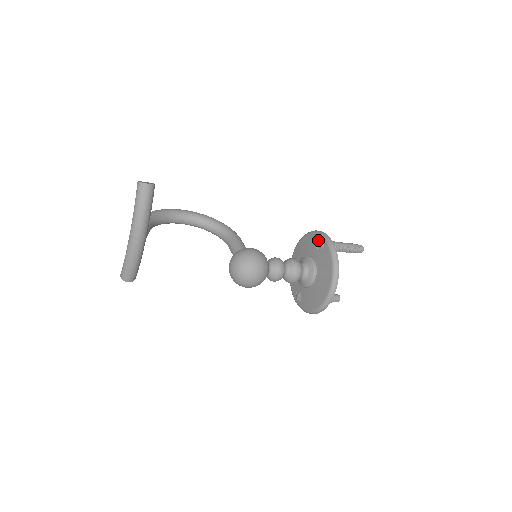
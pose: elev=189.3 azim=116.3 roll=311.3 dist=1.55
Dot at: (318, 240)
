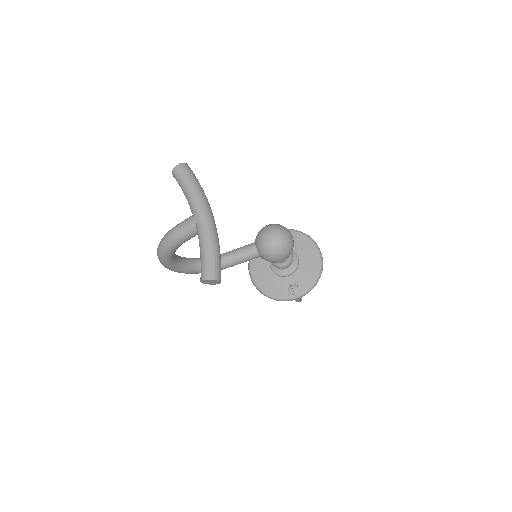
Dot at: occluded
